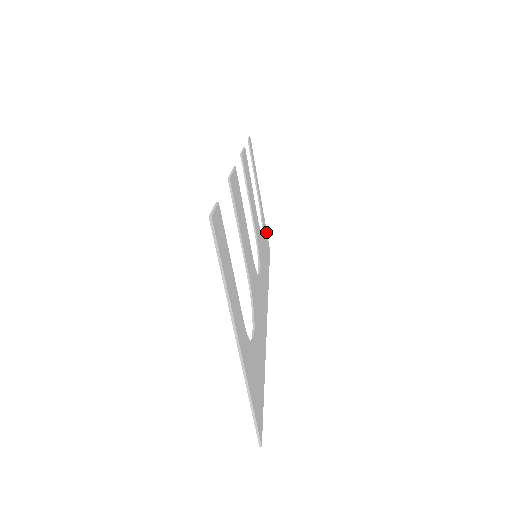
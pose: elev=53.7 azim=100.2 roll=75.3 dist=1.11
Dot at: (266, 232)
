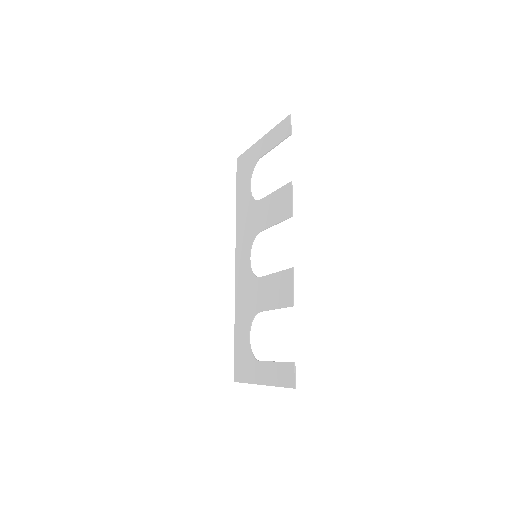
Dot at: (246, 156)
